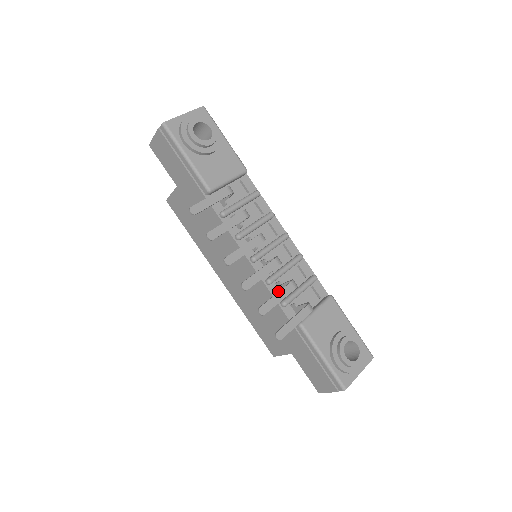
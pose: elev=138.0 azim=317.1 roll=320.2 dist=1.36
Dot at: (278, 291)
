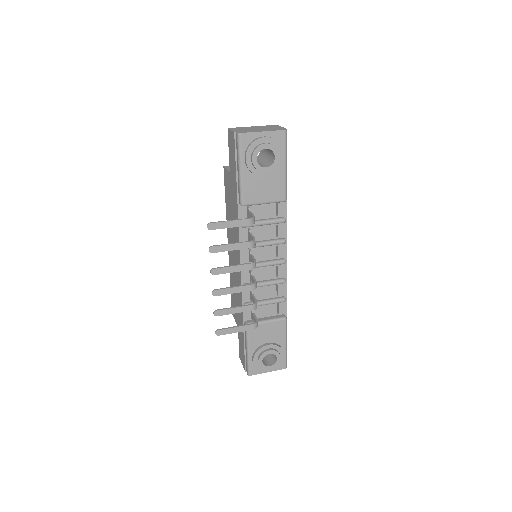
Dot at: (248, 295)
